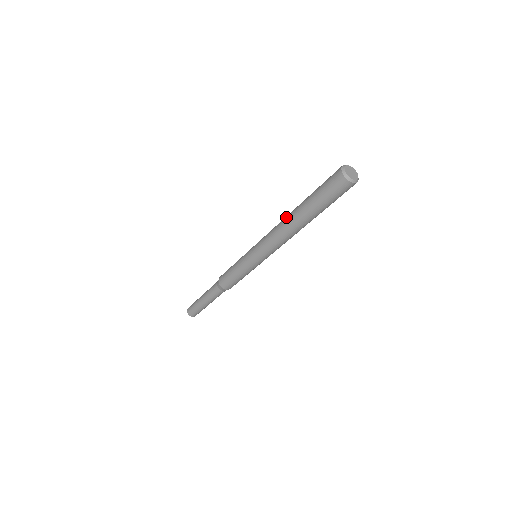
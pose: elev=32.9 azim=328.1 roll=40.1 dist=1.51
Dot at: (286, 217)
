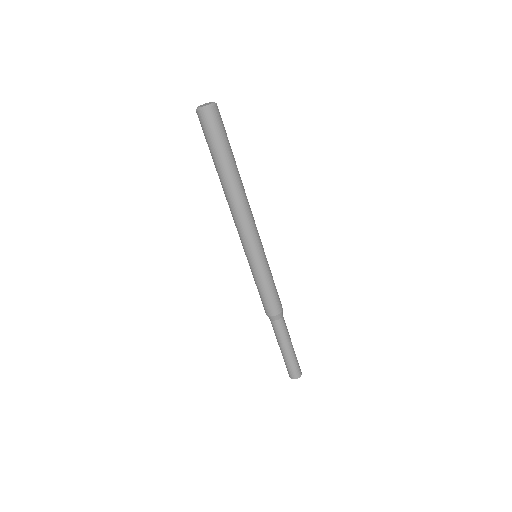
Dot at: occluded
